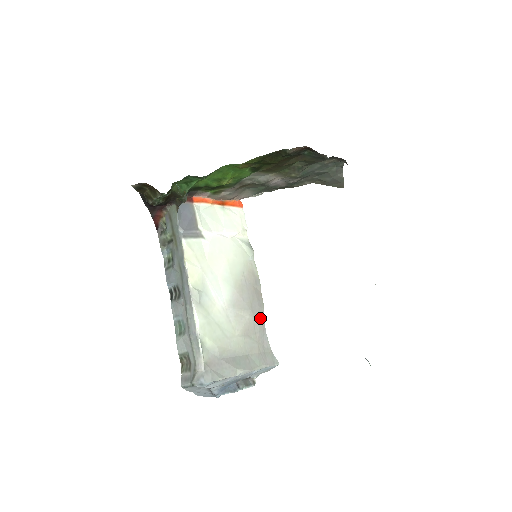
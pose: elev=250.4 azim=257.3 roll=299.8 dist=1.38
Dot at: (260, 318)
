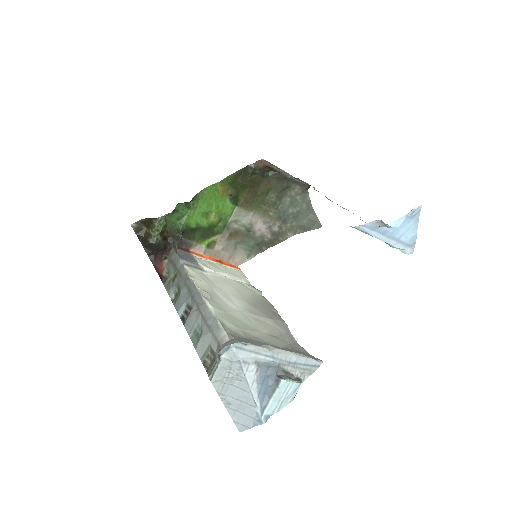
Dot at: (285, 330)
